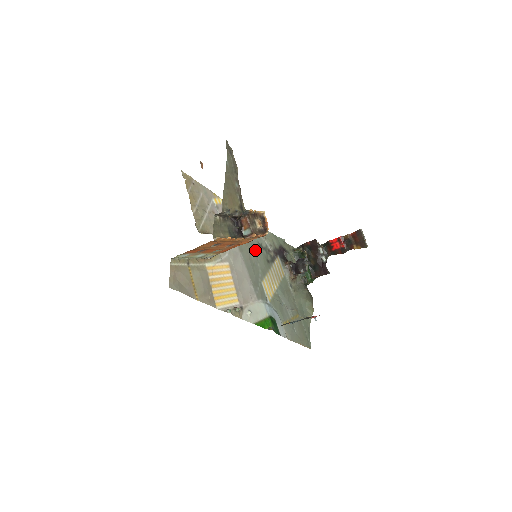
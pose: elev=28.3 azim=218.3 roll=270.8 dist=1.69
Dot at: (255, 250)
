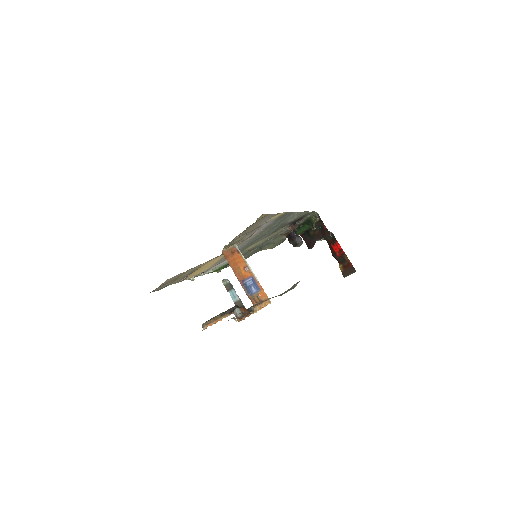
Dot at: (270, 231)
